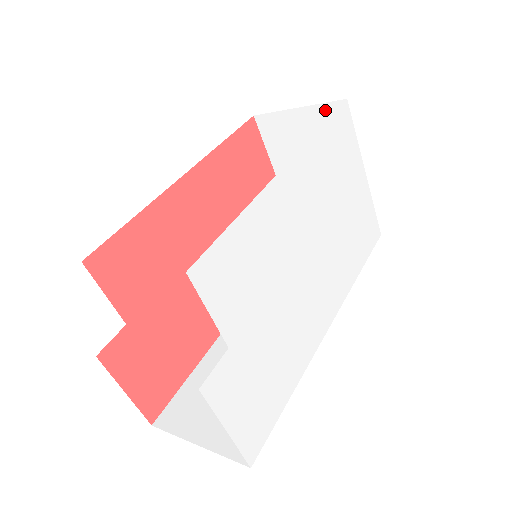
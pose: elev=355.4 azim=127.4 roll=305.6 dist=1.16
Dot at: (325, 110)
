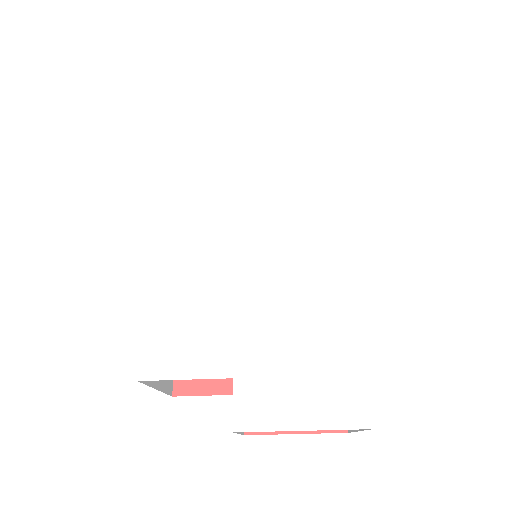
Dot at: occluded
